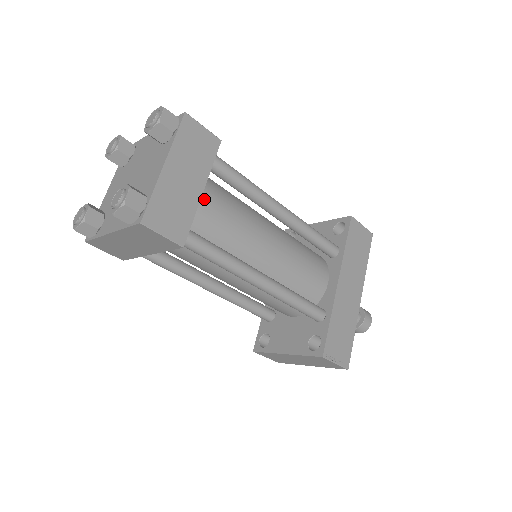
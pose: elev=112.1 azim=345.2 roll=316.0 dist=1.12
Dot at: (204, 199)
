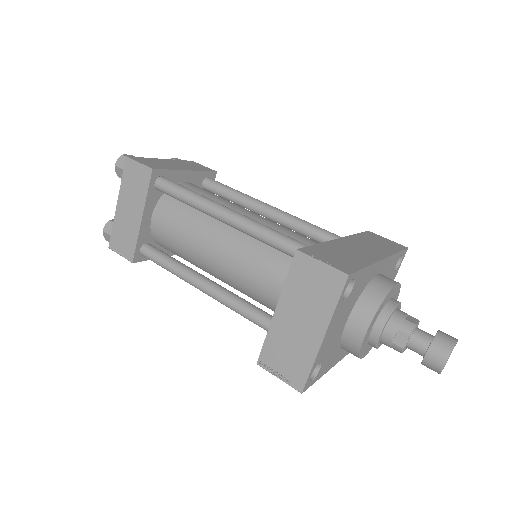
Dot at: (193, 185)
